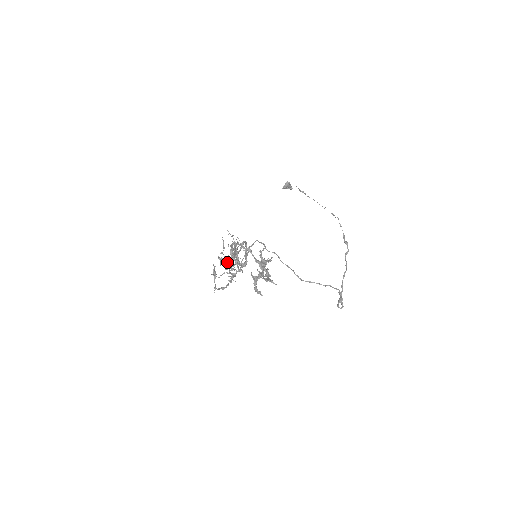
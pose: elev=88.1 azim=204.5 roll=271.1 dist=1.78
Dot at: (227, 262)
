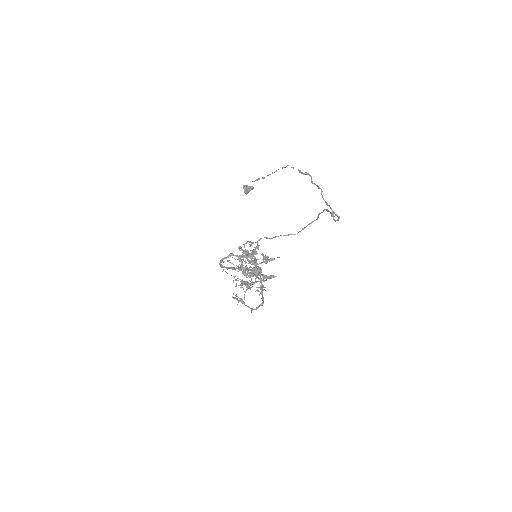
Dot at: occluded
